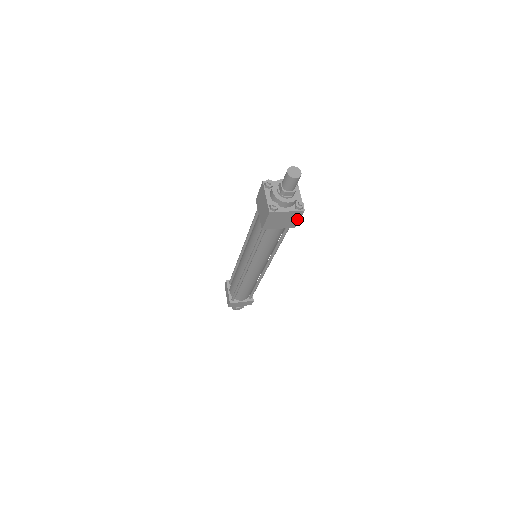
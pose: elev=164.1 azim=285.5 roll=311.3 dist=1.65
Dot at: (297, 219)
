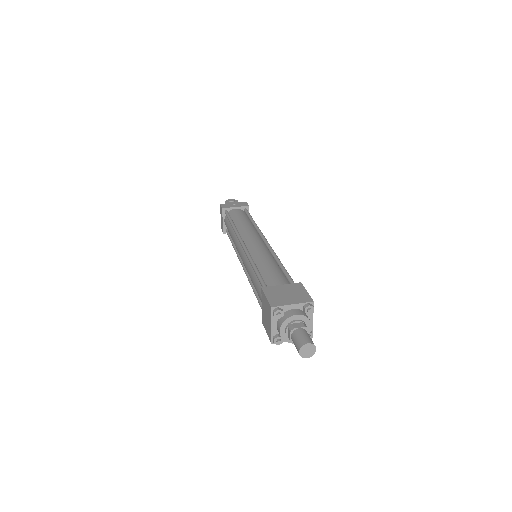
Dot at: occluded
